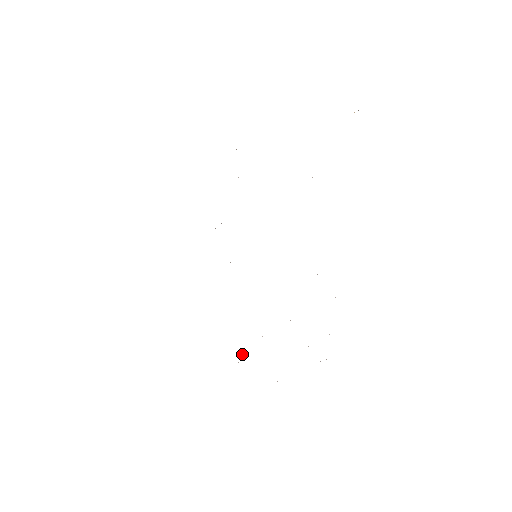
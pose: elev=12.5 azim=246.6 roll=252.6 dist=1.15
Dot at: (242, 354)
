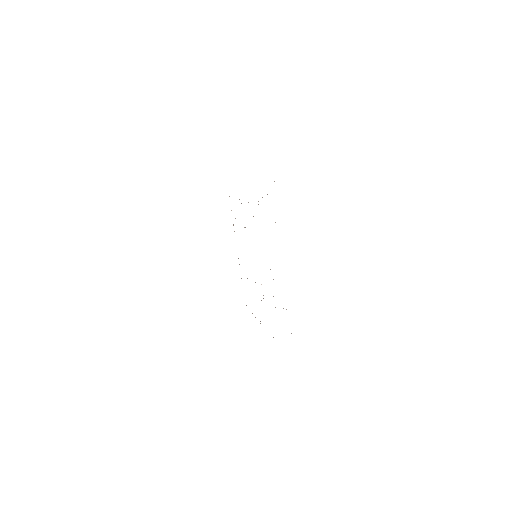
Dot at: occluded
